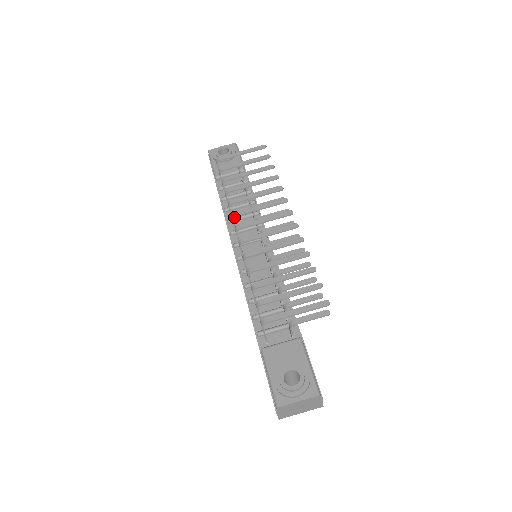
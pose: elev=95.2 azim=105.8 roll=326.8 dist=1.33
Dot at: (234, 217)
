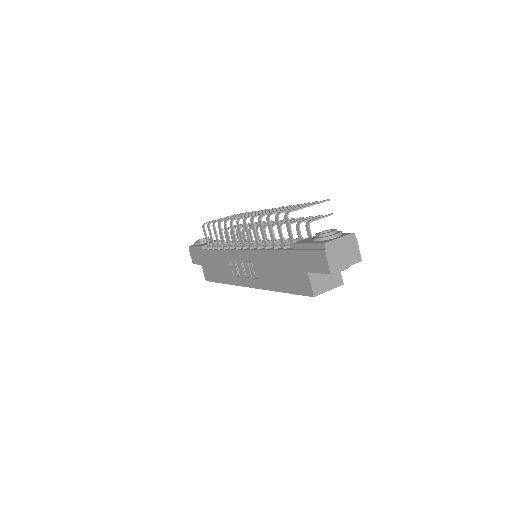
Dot at: (233, 220)
